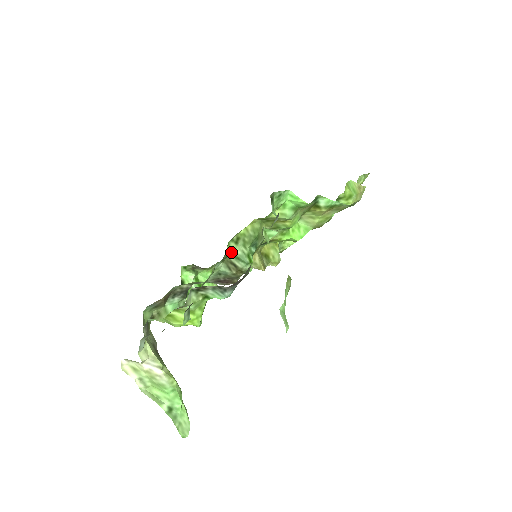
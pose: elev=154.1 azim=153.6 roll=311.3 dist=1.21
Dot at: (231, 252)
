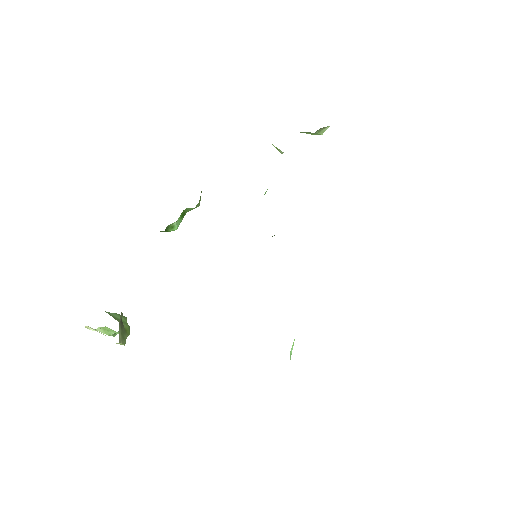
Dot at: occluded
